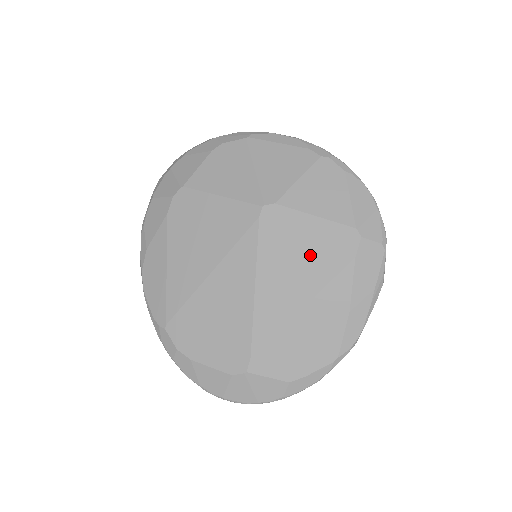
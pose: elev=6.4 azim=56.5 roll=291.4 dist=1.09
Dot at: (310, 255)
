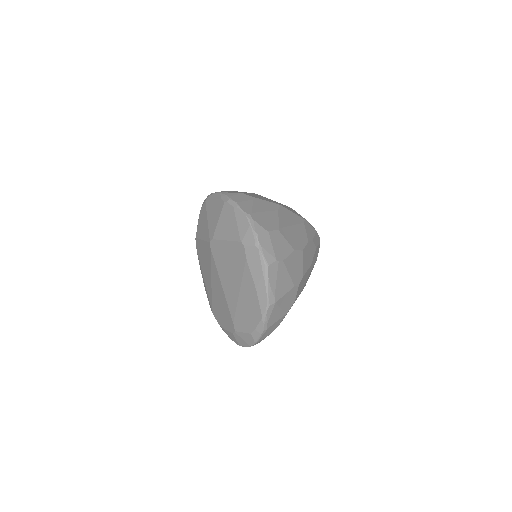
Dot at: (232, 263)
